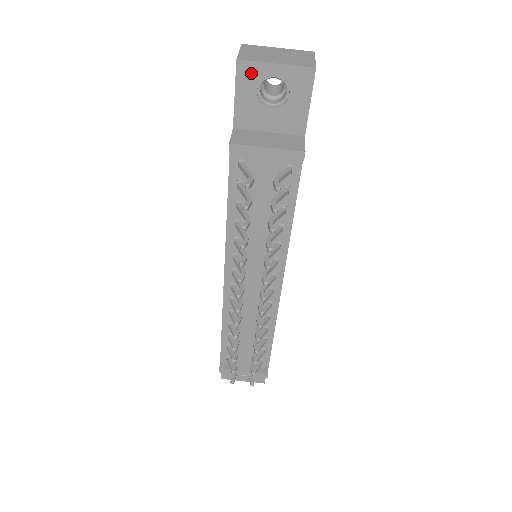
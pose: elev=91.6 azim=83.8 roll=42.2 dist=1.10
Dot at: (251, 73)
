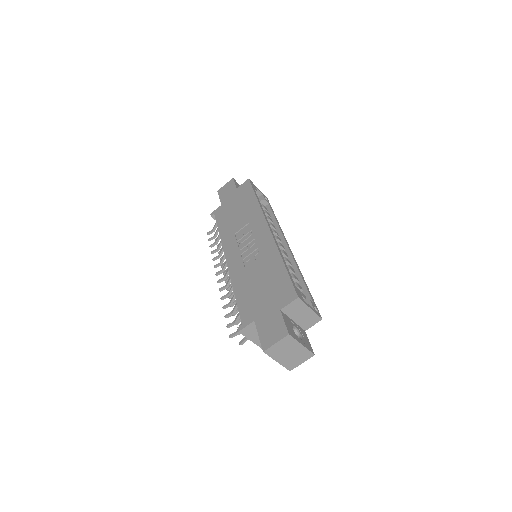
Dot at: occluded
